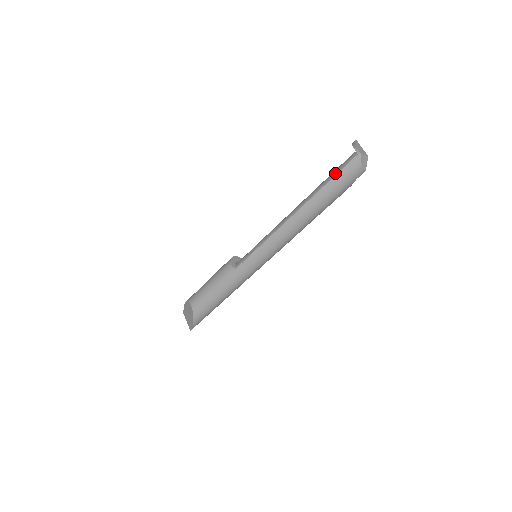
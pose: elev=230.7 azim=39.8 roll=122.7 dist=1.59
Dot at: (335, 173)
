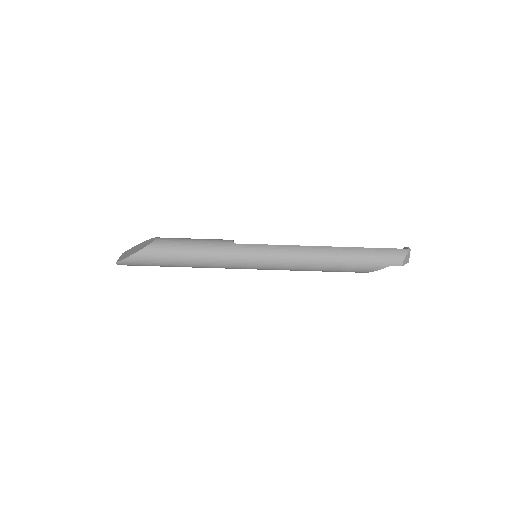
Dot at: (381, 248)
